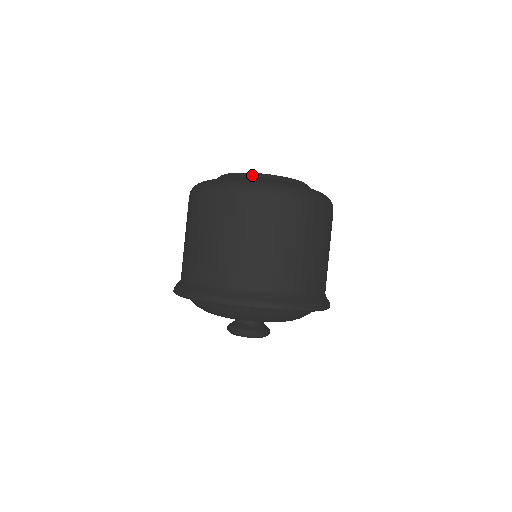
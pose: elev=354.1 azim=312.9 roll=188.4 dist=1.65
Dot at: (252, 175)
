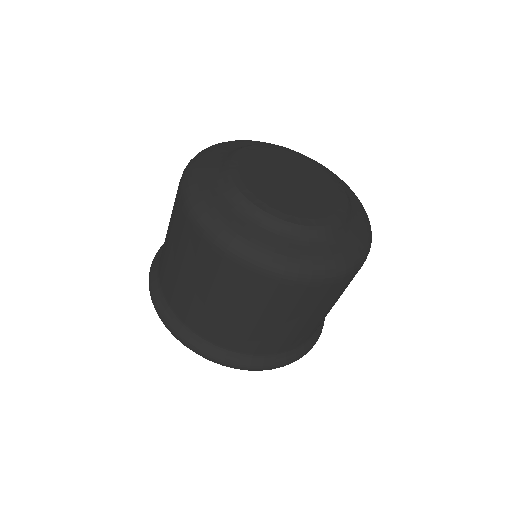
Dot at: (251, 211)
